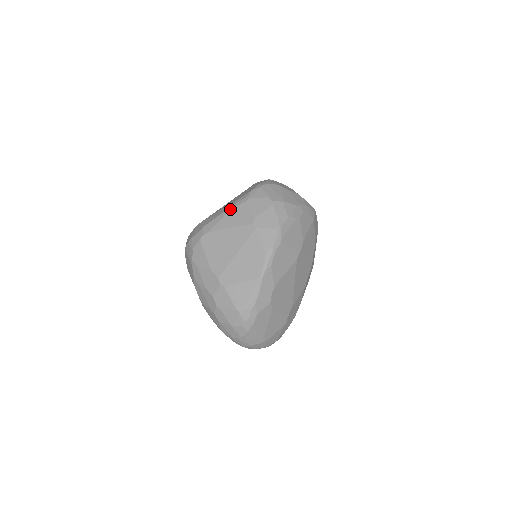
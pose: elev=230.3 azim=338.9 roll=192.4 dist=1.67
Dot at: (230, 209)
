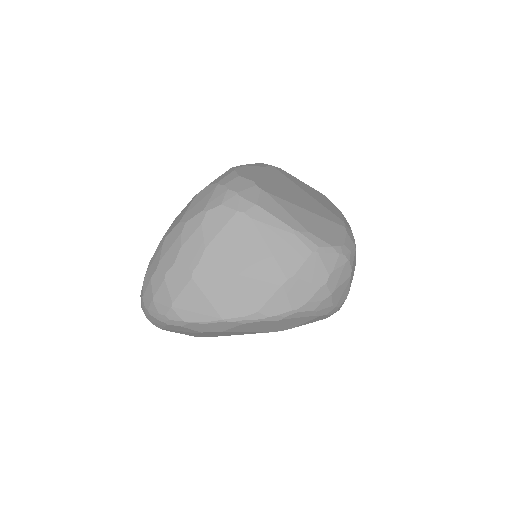
Dot at: (294, 233)
